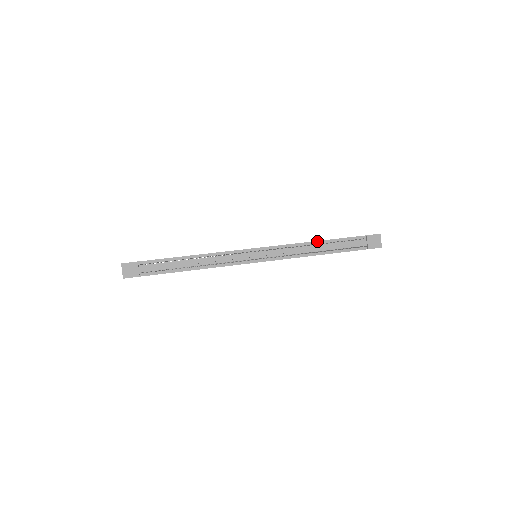
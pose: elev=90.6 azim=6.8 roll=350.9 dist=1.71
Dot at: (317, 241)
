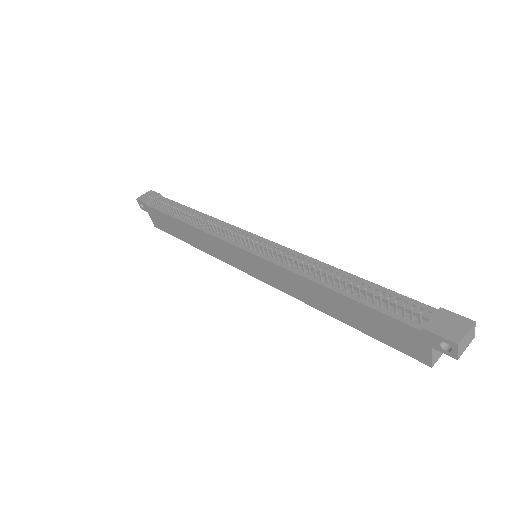
Dot at: (344, 271)
